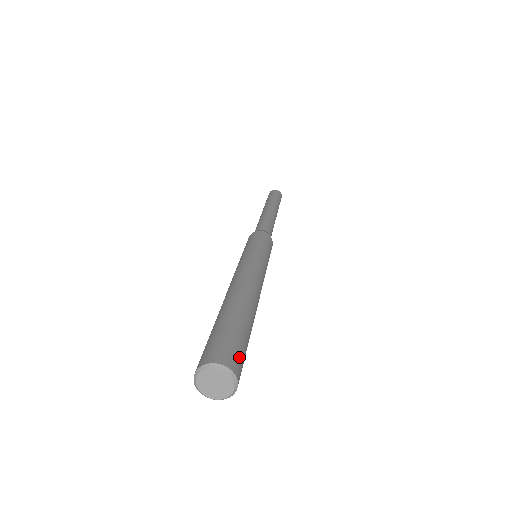
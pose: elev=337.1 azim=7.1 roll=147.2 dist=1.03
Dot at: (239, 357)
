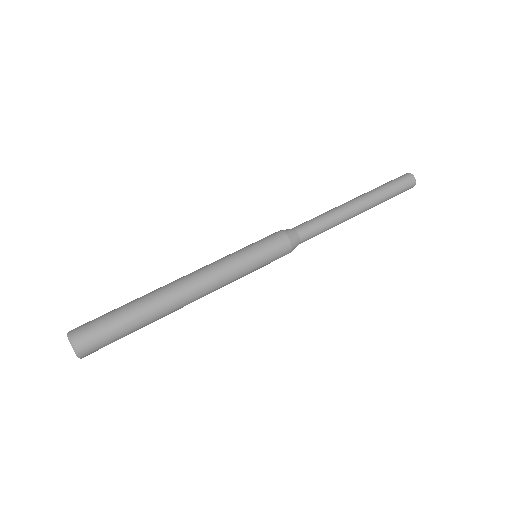
Dot at: (95, 341)
